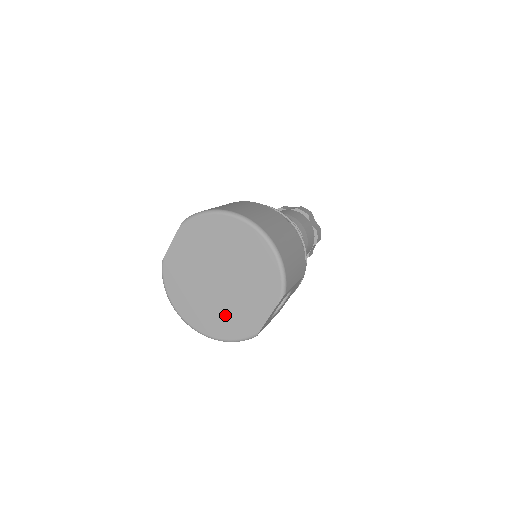
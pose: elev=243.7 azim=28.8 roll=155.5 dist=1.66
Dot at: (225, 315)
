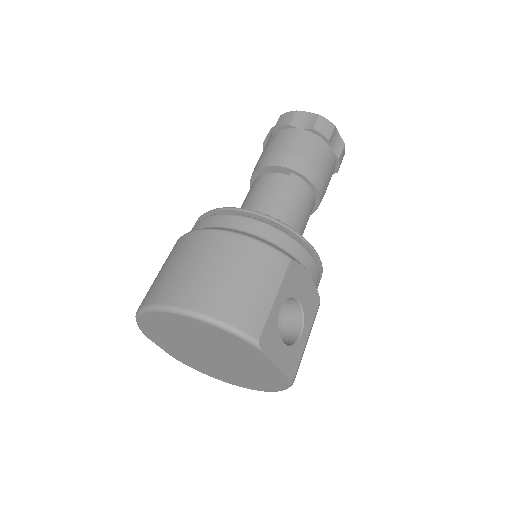
Dot at: (253, 376)
